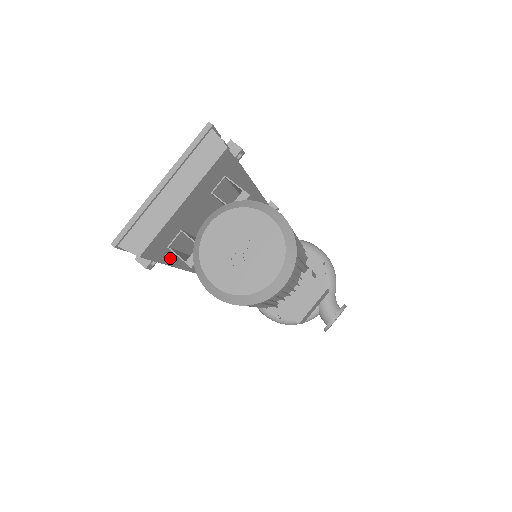
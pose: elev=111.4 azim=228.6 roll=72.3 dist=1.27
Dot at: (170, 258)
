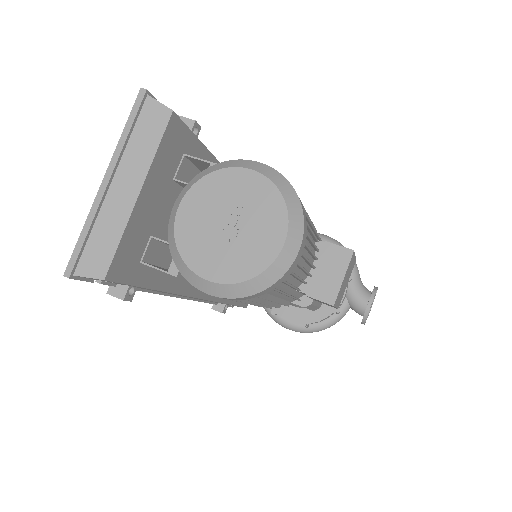
Dot at: (150, 279)
